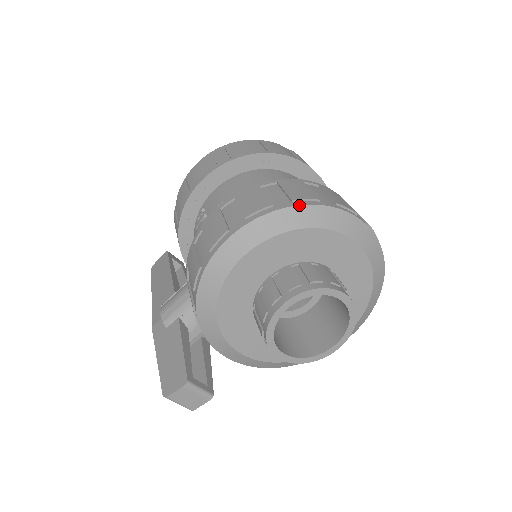
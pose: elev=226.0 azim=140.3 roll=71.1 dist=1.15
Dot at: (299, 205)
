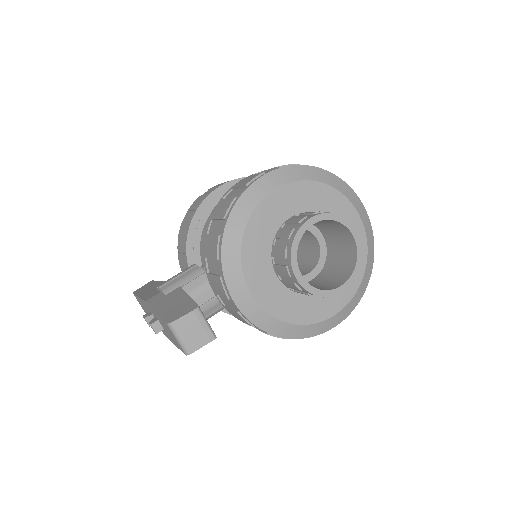
Dot at: (320, 168)
